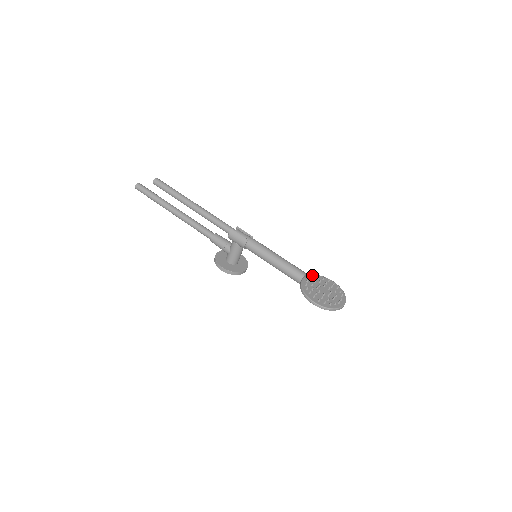
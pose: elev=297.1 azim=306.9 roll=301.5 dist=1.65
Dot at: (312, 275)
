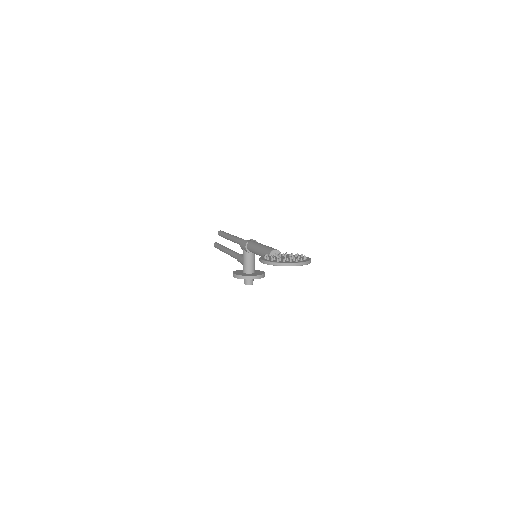
Dot at: (288, 254)
